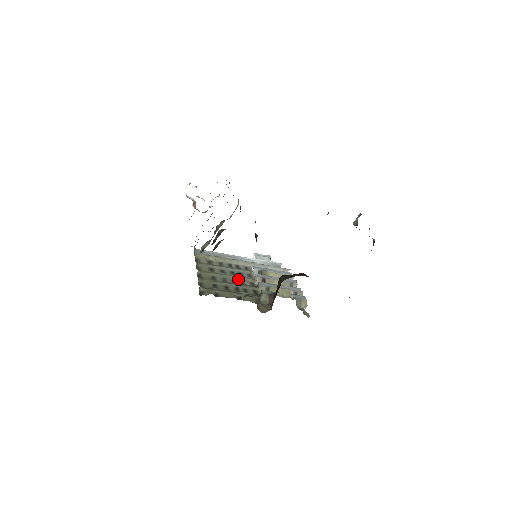
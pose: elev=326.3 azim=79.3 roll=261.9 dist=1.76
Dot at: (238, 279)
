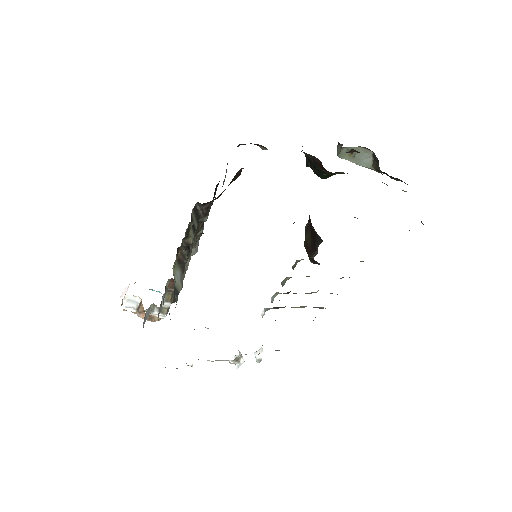
Dot at: occluded
